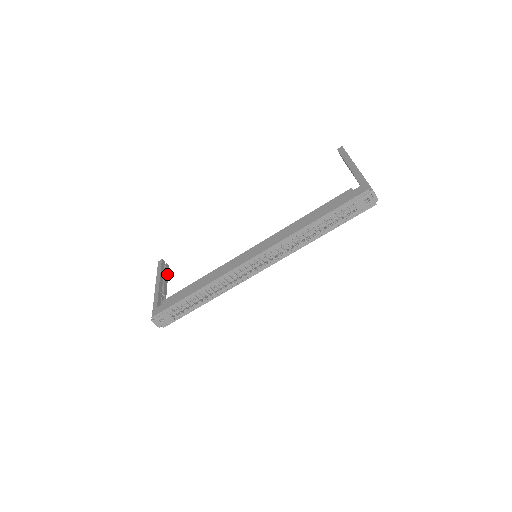
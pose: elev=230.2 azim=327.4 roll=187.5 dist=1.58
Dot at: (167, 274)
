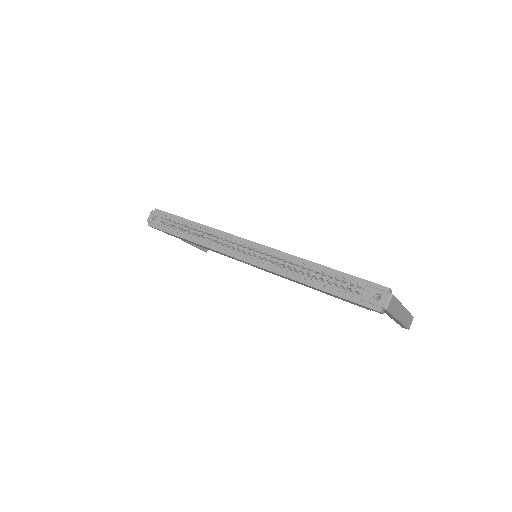
Dot at: (199, 247)
